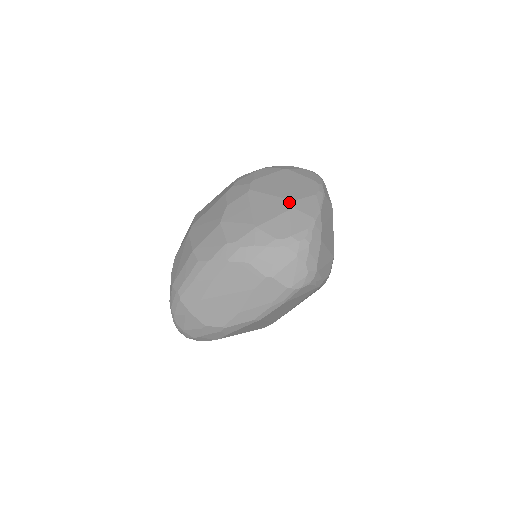
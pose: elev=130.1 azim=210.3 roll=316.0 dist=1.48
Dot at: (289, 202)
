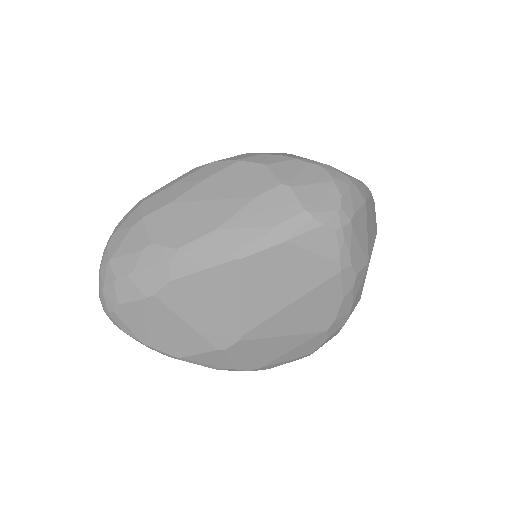
Dot at: occluded
